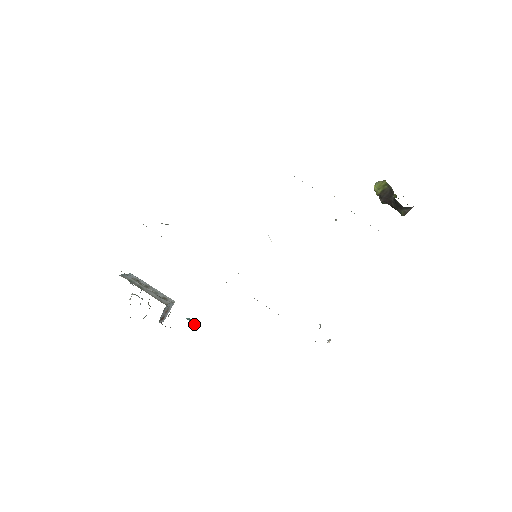
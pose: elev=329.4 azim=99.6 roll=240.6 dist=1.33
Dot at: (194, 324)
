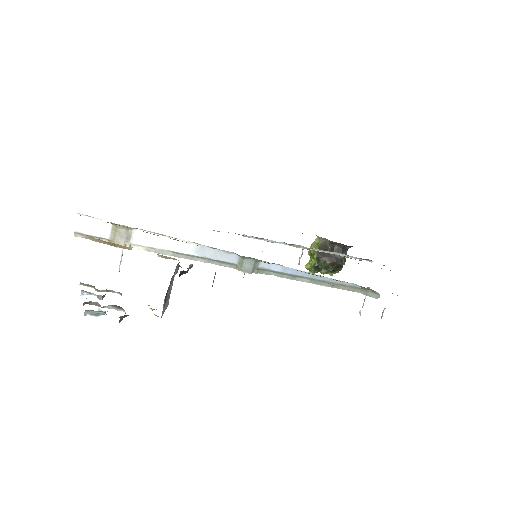
Dot at: occluded
